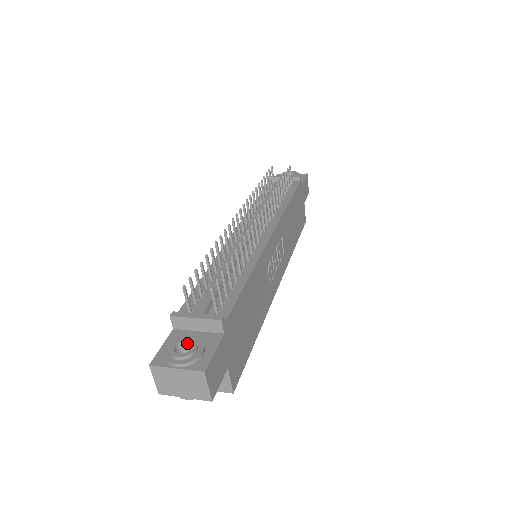
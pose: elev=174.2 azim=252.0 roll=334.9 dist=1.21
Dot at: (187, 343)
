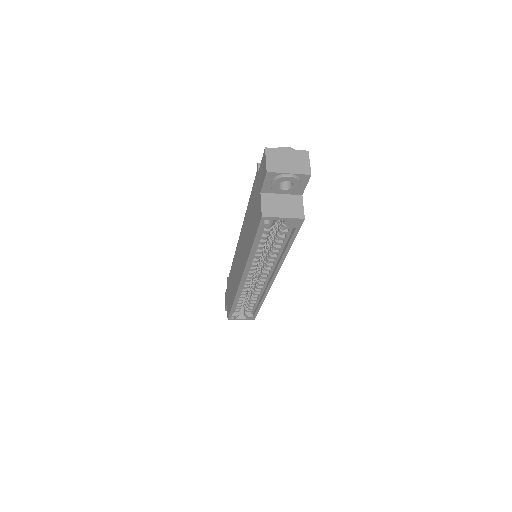
Dot at: occluded
